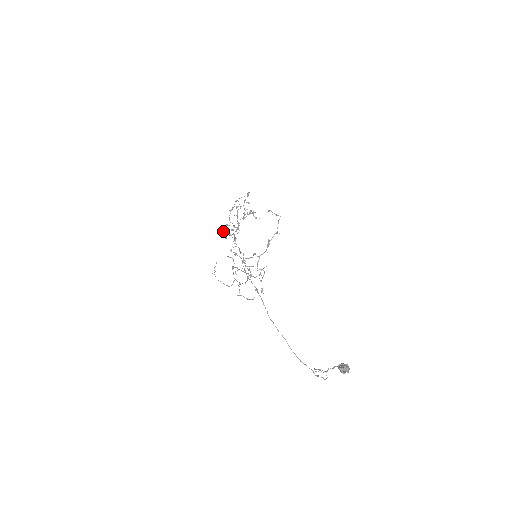
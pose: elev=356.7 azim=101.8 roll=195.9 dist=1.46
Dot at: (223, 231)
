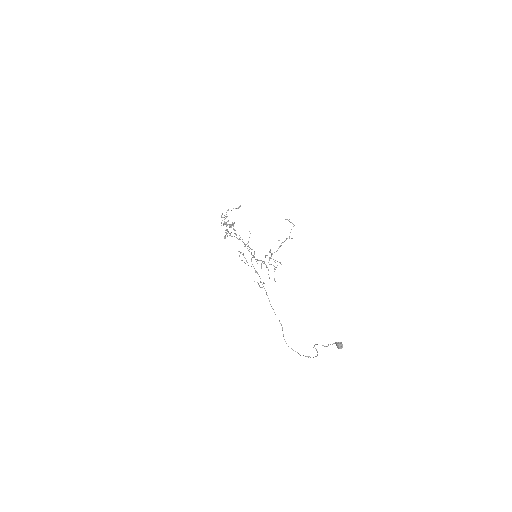
Dot at: (228, 231)
